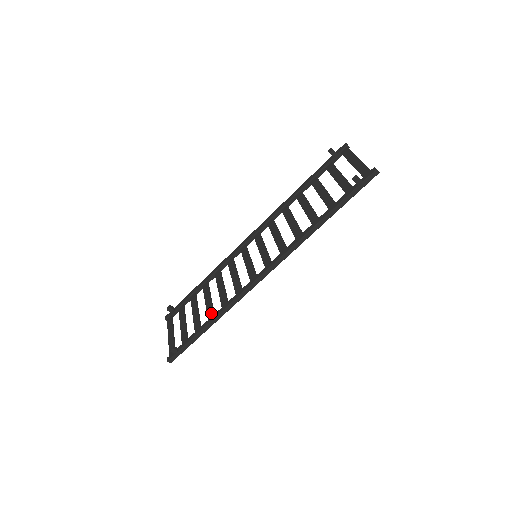
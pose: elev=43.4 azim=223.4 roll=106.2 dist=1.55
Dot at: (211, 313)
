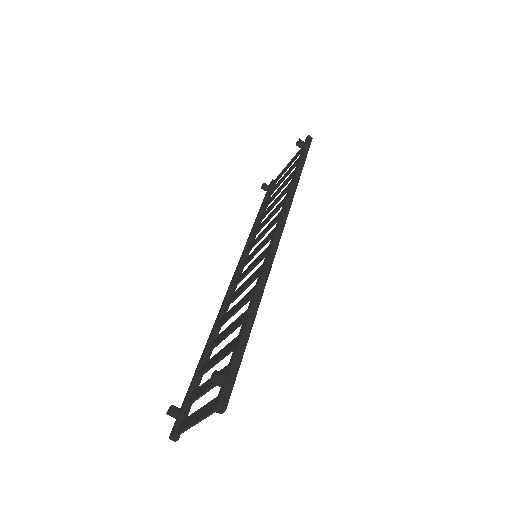
Dot at: (244, 313)
